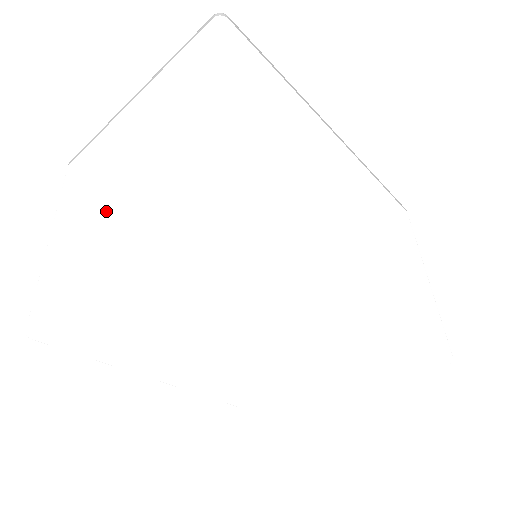
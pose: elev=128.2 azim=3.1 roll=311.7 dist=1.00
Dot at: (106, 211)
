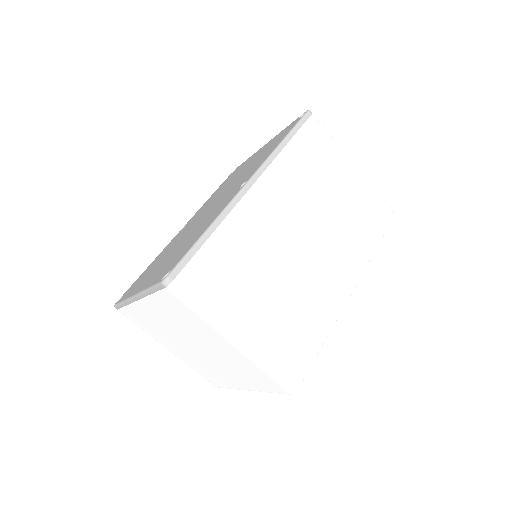
Dot at: (211, 363)
